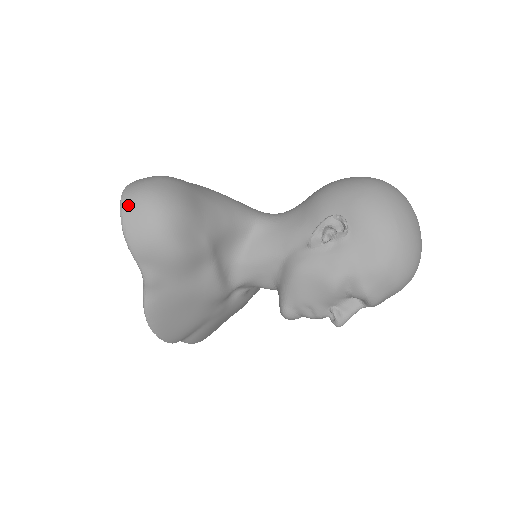
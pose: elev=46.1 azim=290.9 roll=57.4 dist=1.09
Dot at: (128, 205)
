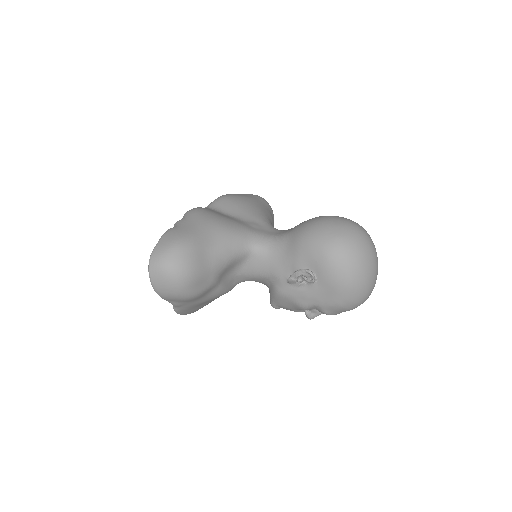
Dot at: (154, 274)
